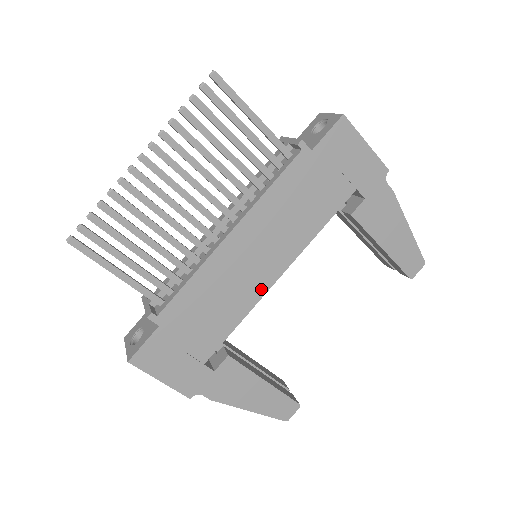
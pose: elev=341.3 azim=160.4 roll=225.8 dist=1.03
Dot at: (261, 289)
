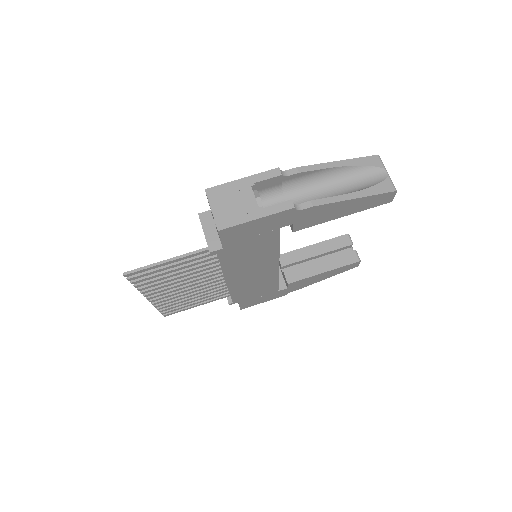
Dot at: (274, 272)
